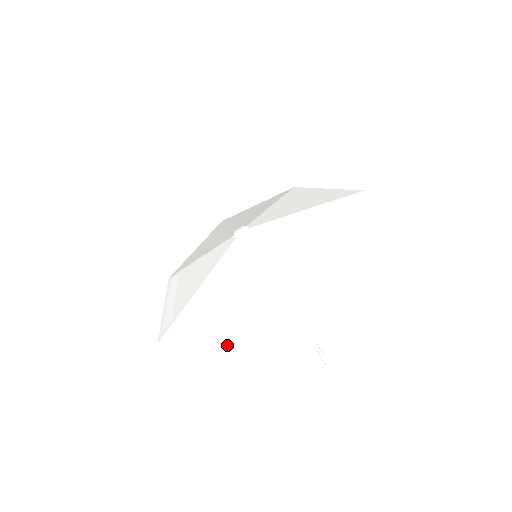
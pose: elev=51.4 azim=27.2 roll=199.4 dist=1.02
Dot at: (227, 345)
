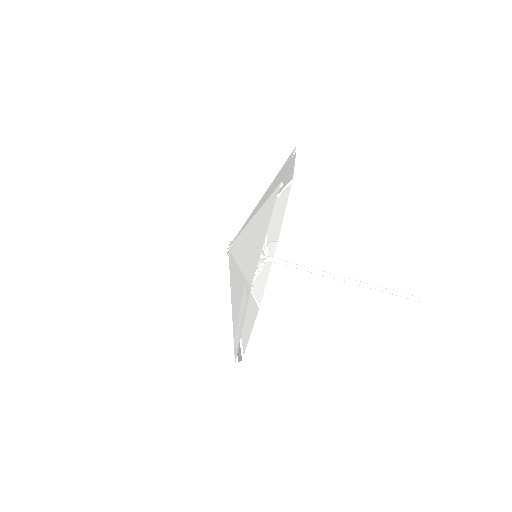
Dot at: (269, 196)
